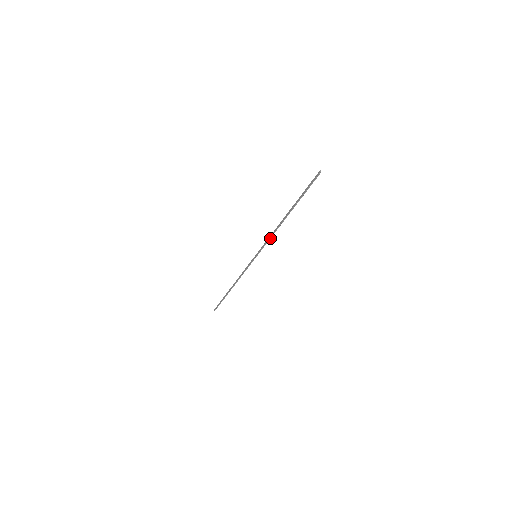
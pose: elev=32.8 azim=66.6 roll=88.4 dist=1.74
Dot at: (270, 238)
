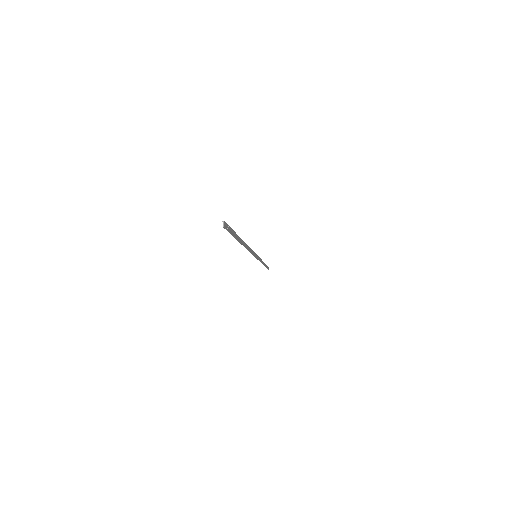
Dot at: (250, 252)
